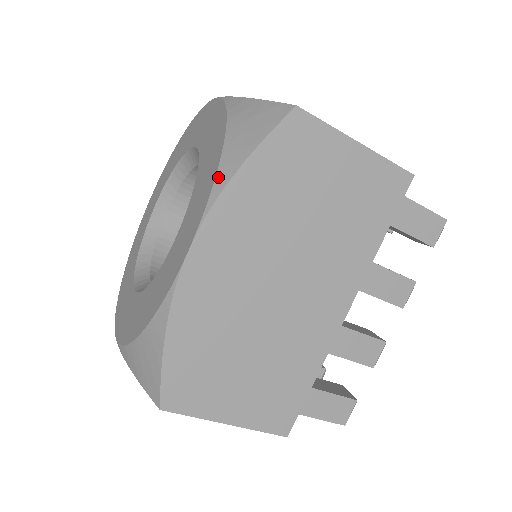
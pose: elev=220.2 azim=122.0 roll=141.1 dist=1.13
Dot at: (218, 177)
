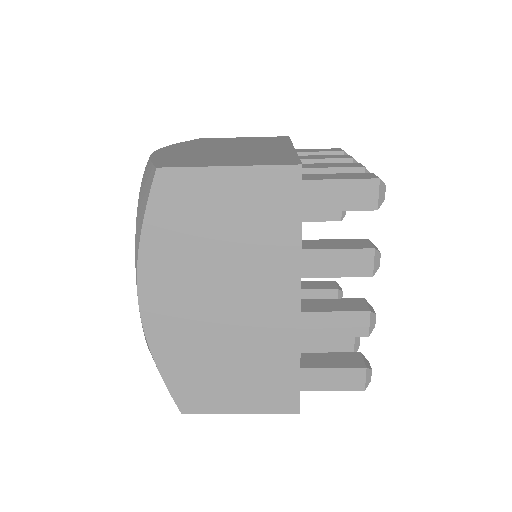
Dot at: (136, 244)
